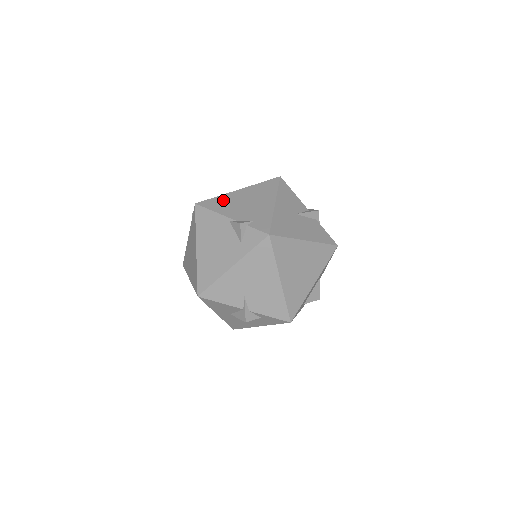
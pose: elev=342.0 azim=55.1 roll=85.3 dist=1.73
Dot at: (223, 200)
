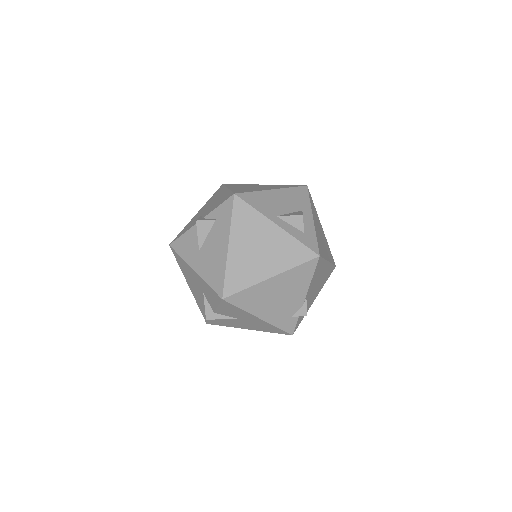
Dot at: occluded
